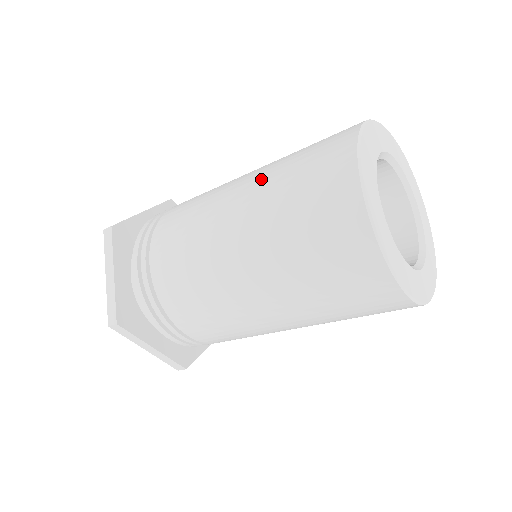
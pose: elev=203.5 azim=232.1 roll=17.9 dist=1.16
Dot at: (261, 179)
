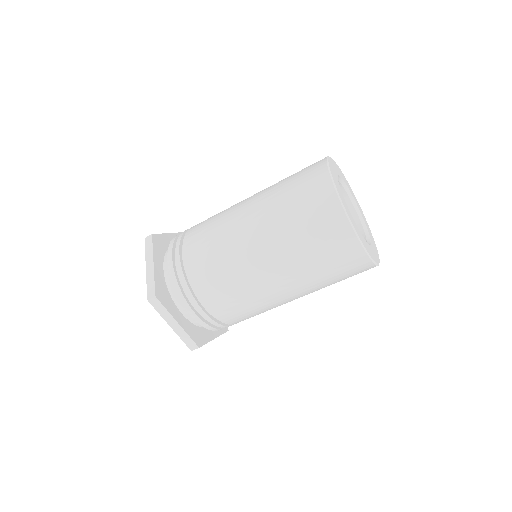
Dot at: (266, 191)
